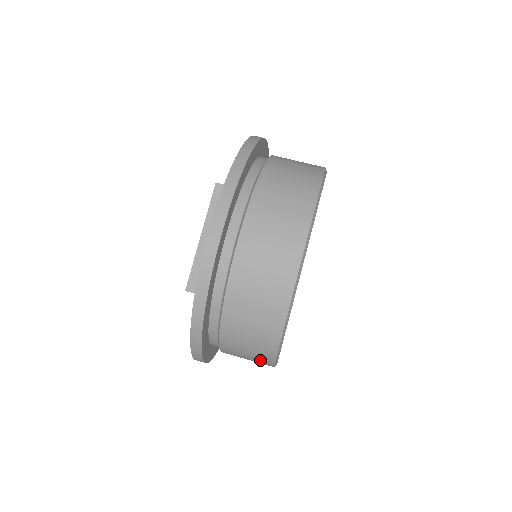
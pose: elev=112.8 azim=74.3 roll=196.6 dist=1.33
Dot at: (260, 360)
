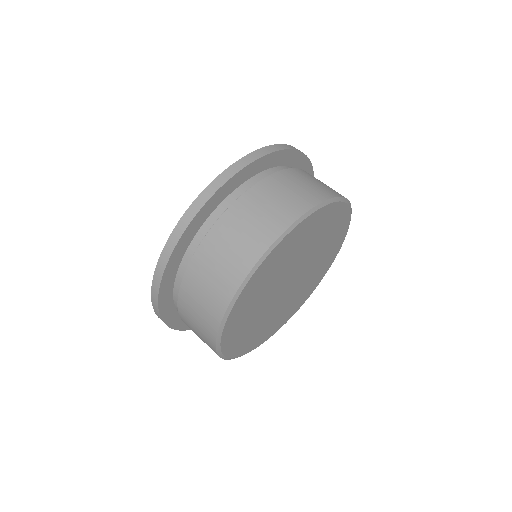
Dot at: occluded
